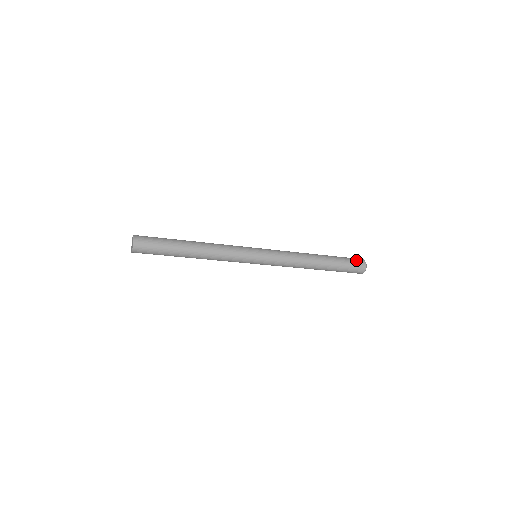
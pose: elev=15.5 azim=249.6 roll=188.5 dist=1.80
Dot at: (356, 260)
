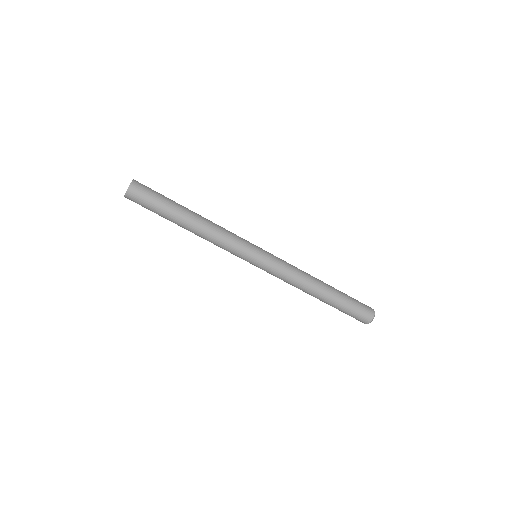
Dot at: occluded
